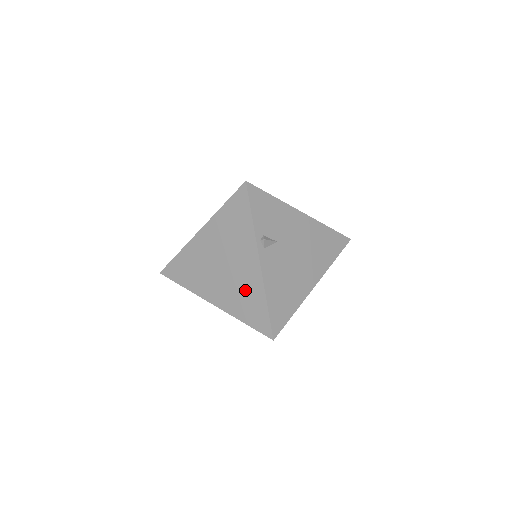
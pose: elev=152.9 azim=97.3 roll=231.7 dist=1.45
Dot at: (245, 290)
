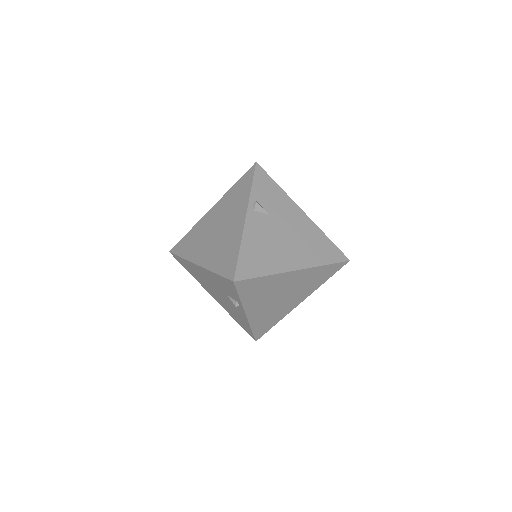
Dot at: (227, 244)
